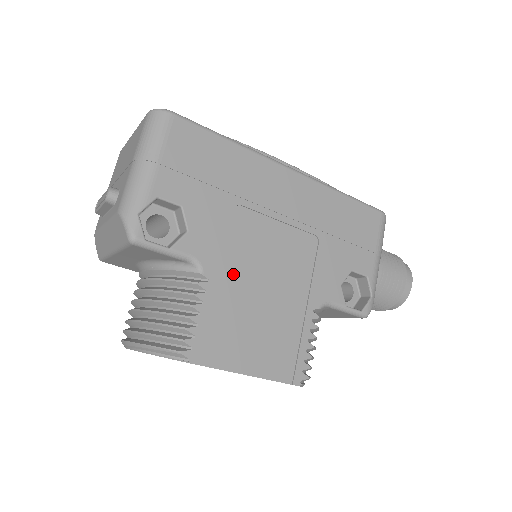
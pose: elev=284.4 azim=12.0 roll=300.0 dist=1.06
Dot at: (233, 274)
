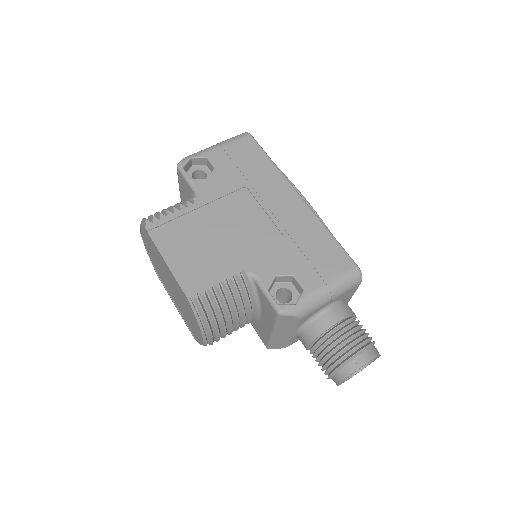
Dot at: (210, 213)
